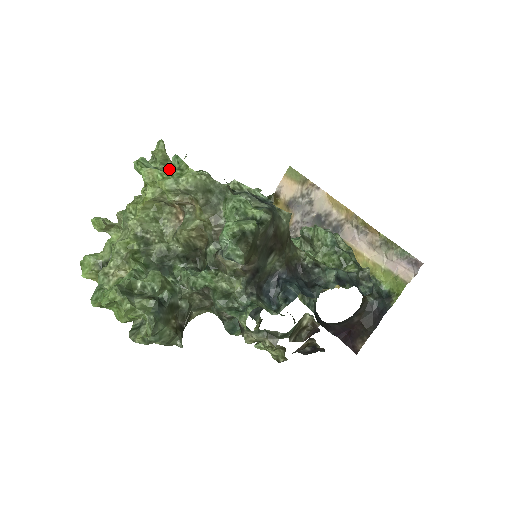
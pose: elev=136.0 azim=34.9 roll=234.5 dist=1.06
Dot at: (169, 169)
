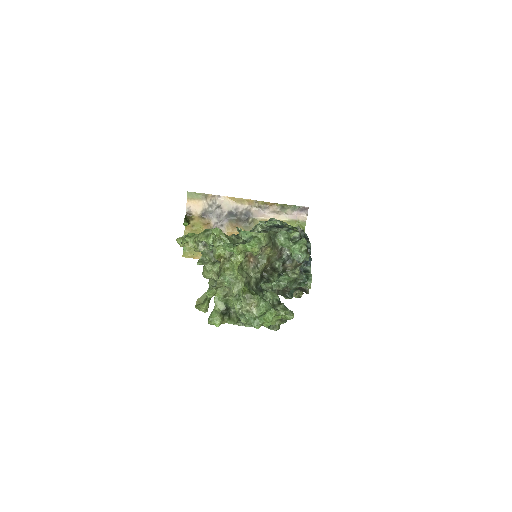
Dot at: (231, 240)
